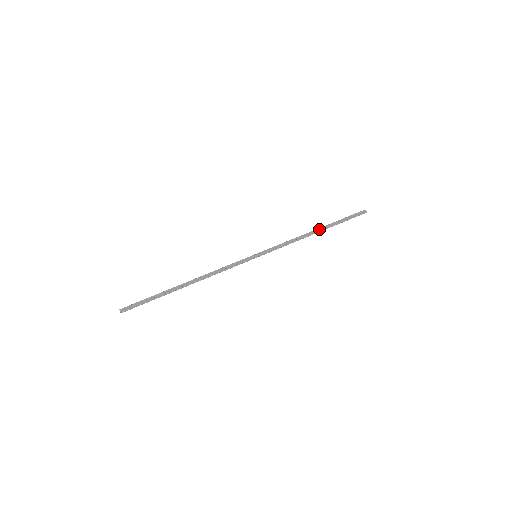
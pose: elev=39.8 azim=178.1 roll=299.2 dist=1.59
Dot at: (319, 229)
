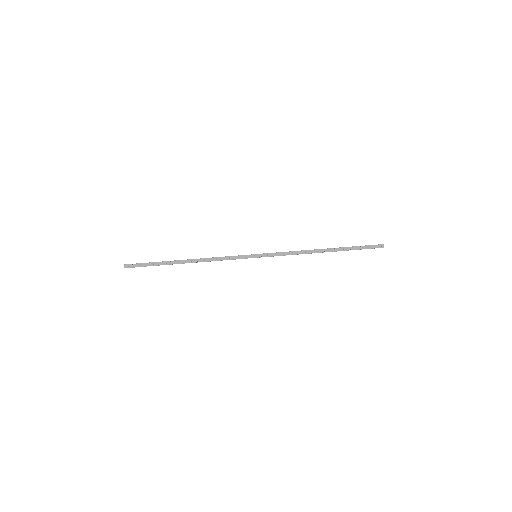
Dot at: (327, 250)
